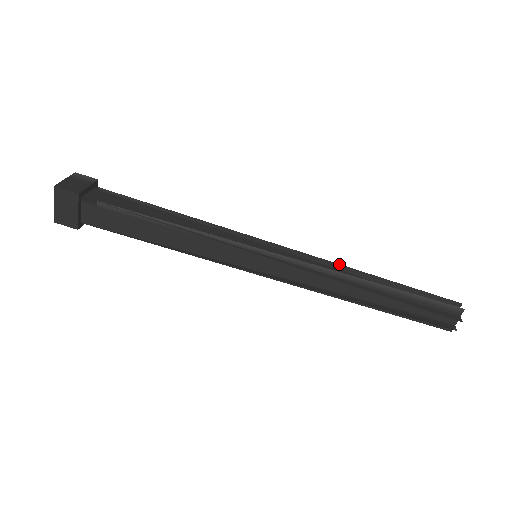
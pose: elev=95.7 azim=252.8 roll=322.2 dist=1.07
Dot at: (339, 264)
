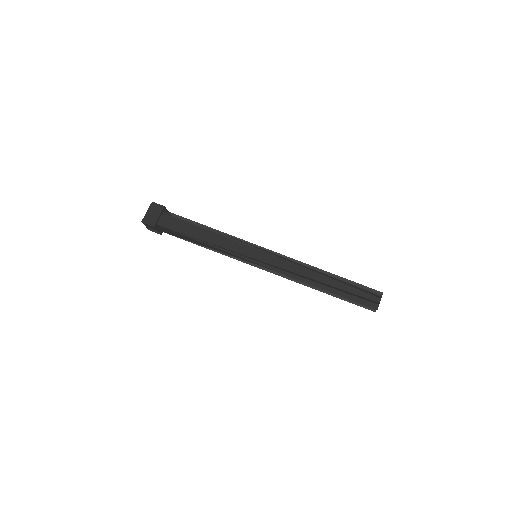
Dot at: occluded
